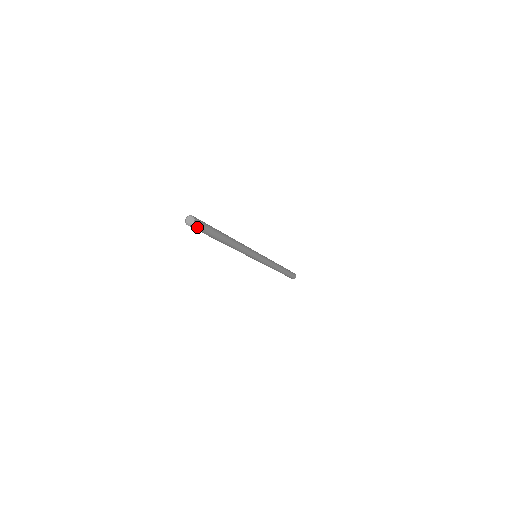
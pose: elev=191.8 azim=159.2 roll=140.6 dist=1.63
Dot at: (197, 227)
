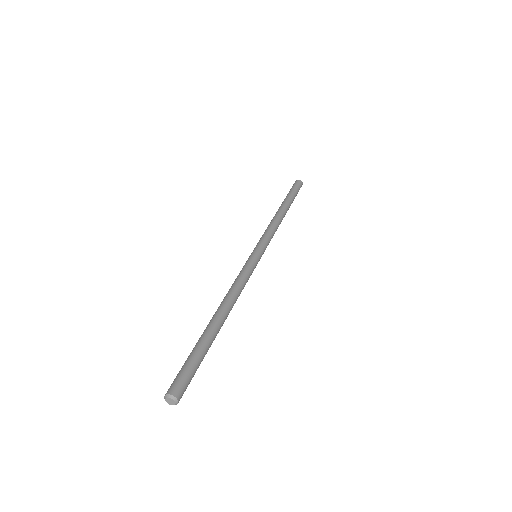
Dot at: occluded
